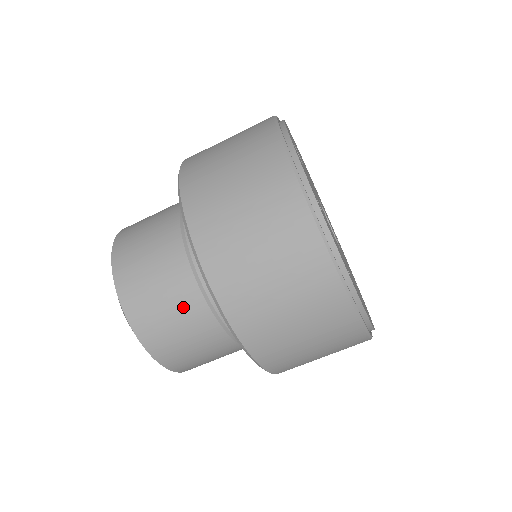
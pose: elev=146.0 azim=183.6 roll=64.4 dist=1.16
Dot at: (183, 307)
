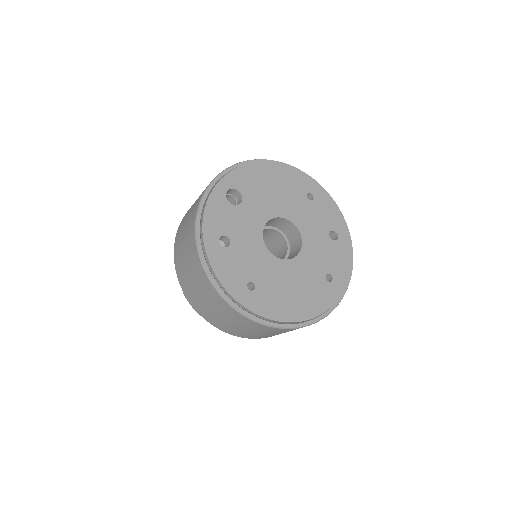
Dot at: occluded
